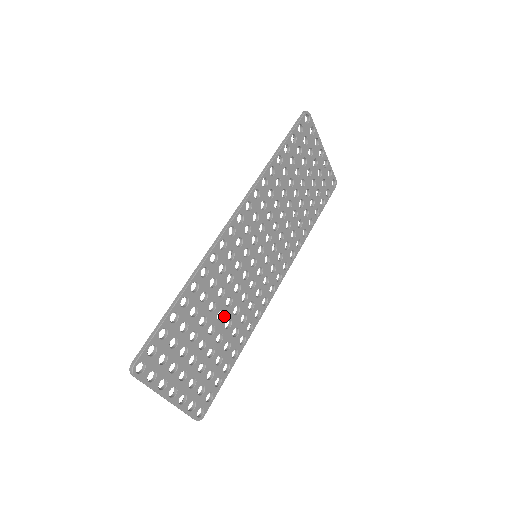
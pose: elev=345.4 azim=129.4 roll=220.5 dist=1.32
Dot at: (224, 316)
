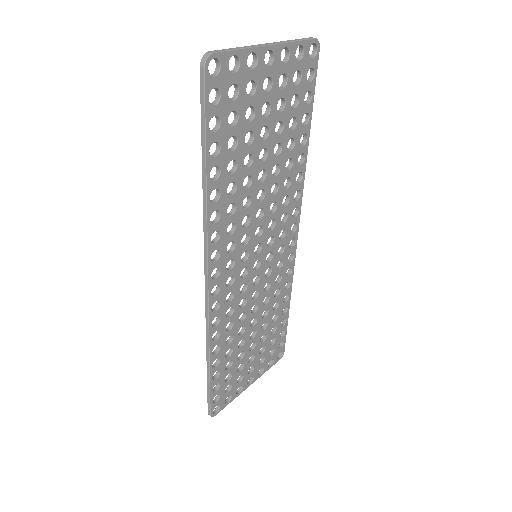
Dot at: (257, 317)
